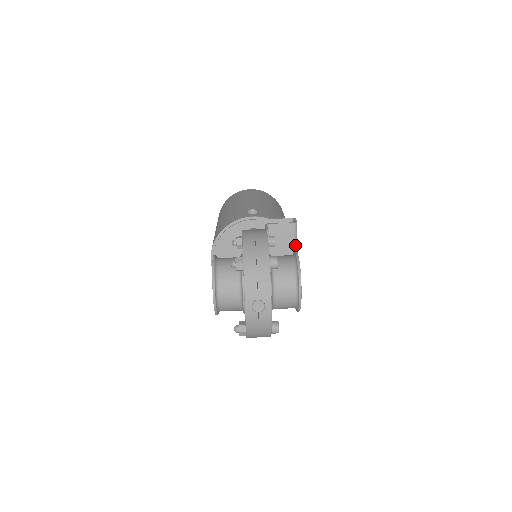
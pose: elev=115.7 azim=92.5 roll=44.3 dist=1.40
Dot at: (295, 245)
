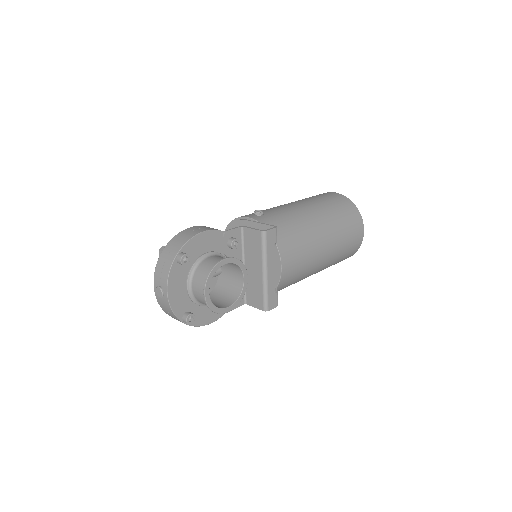
Dot at: (263, 253)
